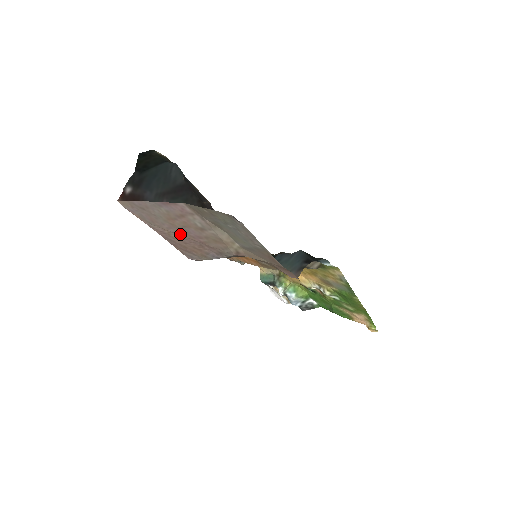
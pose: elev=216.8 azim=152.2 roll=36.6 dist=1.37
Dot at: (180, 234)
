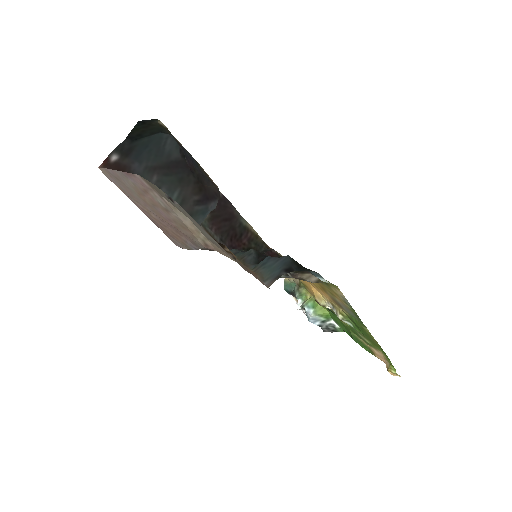
Dot at: (156, 214)
